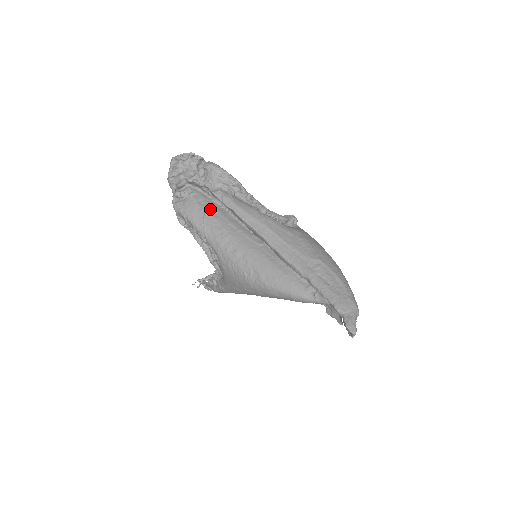
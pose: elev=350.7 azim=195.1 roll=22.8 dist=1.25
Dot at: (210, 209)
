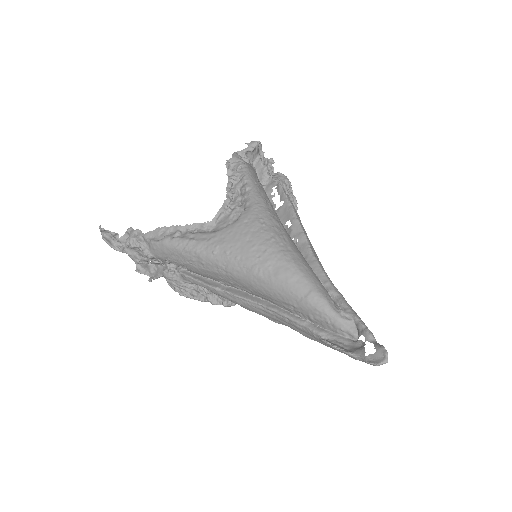
Dot at: occluded
